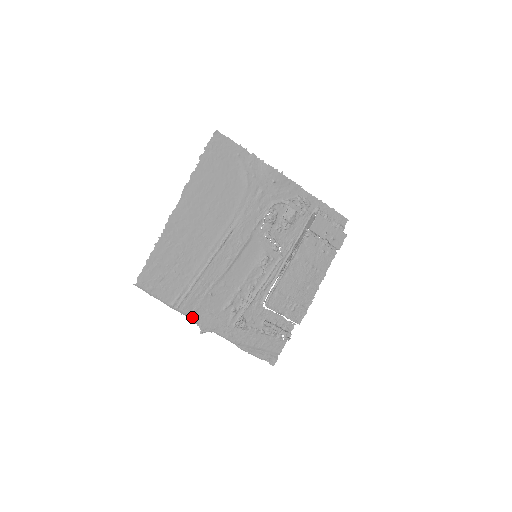
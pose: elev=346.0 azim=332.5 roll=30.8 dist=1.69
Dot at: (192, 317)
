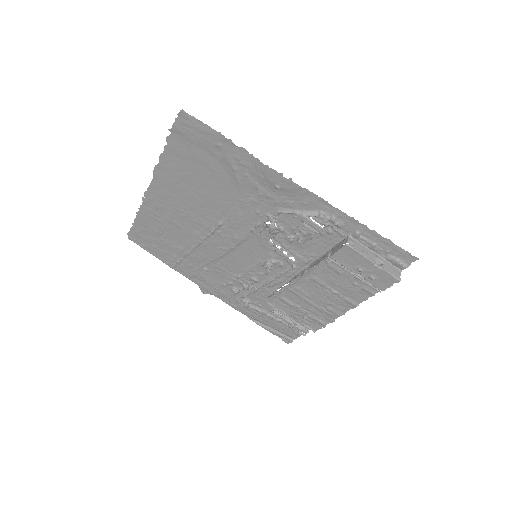
Dot at: (189, 279)
